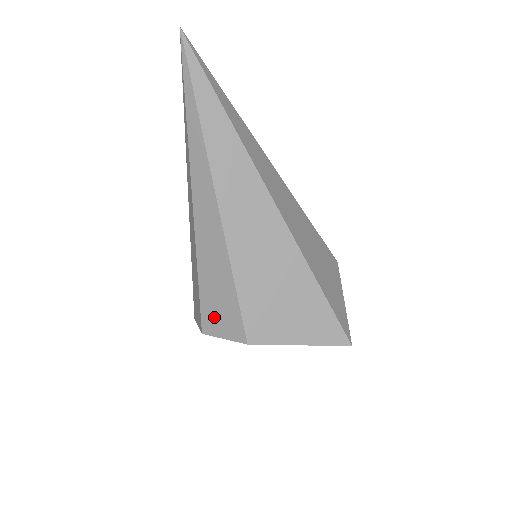
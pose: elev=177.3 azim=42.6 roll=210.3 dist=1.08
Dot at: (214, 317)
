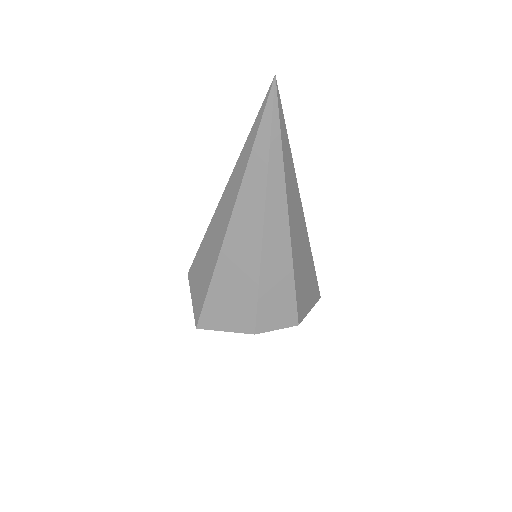
Dot at: (270, 316)
